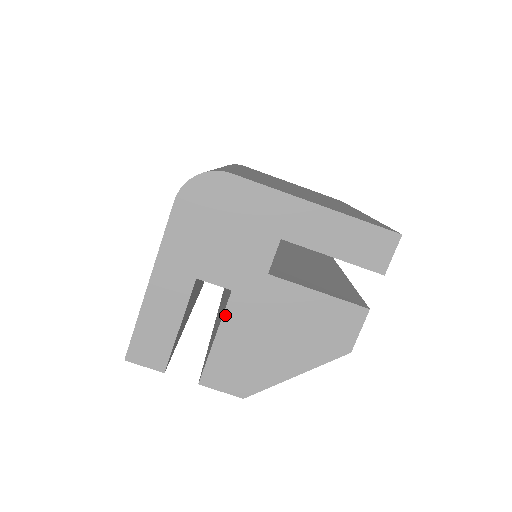
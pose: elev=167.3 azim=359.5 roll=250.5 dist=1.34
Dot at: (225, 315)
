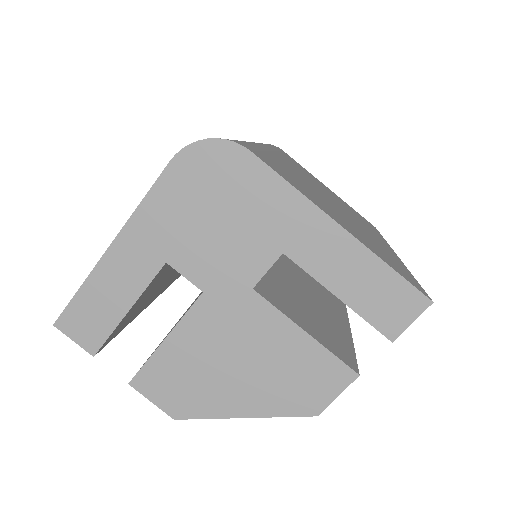
Dot at: (185, 317)
